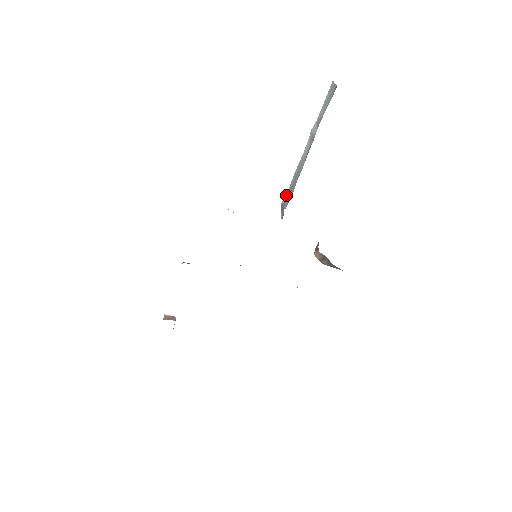
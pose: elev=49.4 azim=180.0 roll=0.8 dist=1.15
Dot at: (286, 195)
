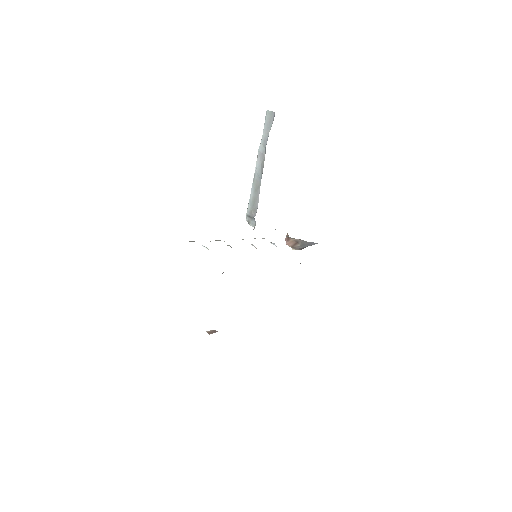
Dot at: (249, 207)
